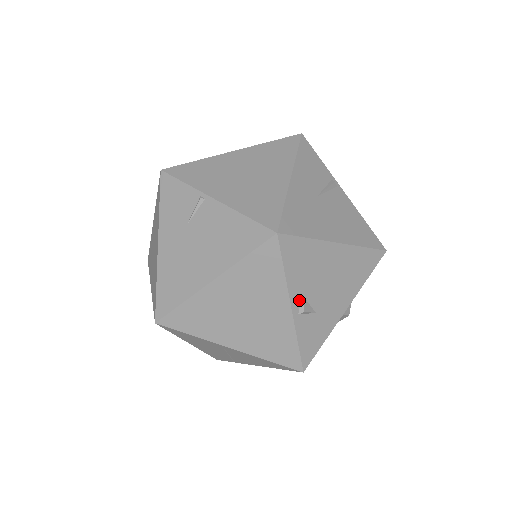
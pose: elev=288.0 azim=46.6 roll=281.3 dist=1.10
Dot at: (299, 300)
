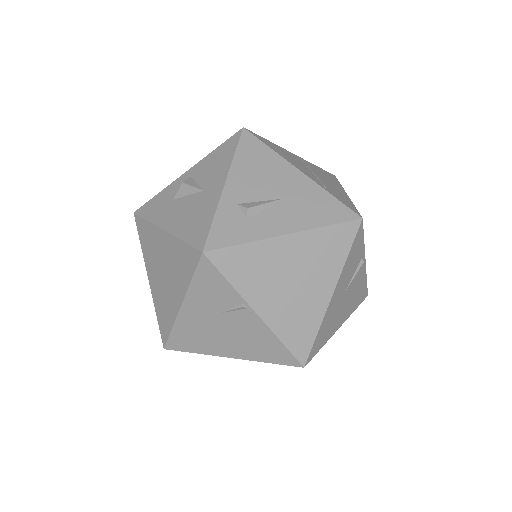
Dot at: occluded
